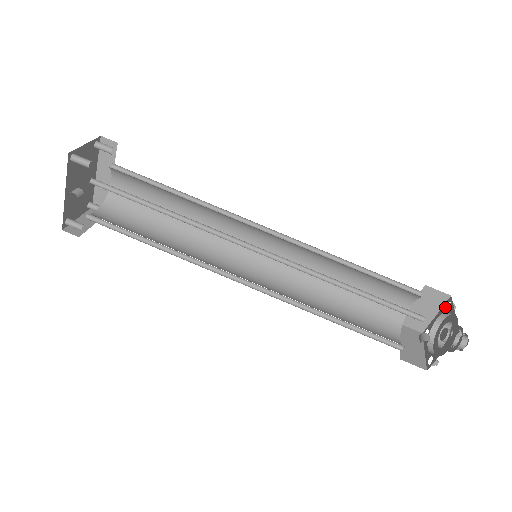
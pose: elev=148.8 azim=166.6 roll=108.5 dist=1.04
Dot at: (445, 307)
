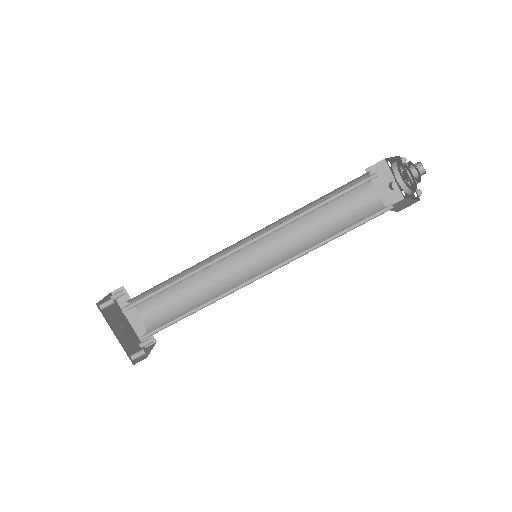
Dot at: (390, 167)
